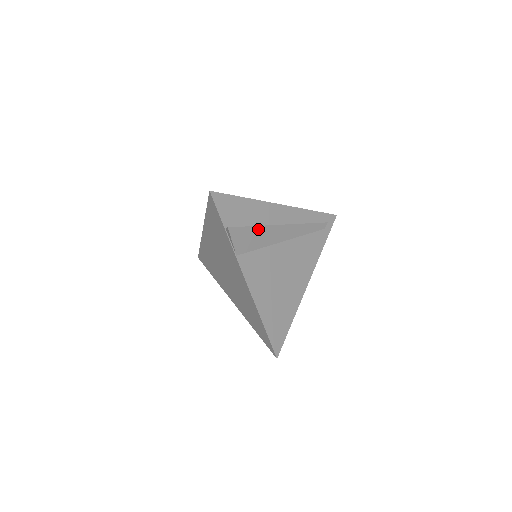
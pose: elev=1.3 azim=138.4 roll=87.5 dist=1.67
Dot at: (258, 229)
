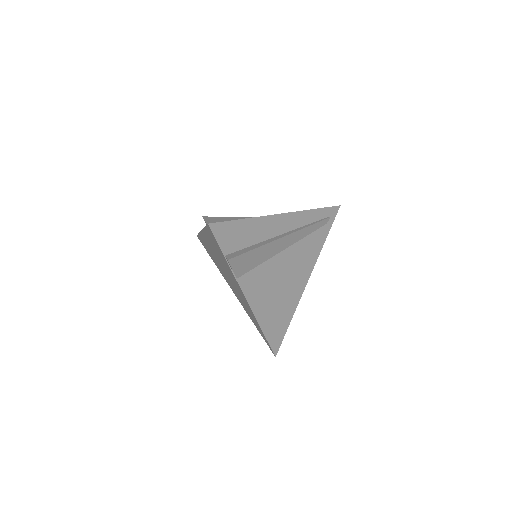
Dot at: (258, 249)
